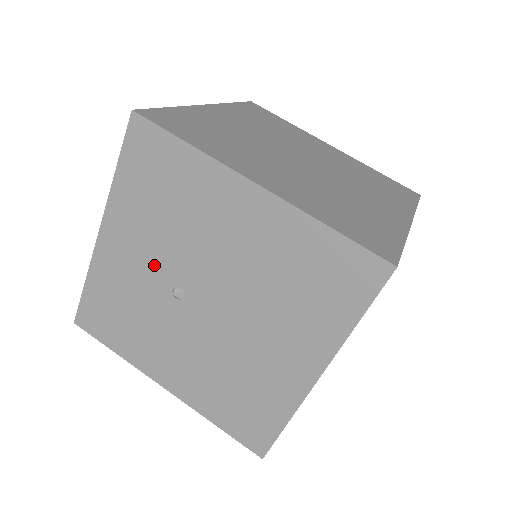
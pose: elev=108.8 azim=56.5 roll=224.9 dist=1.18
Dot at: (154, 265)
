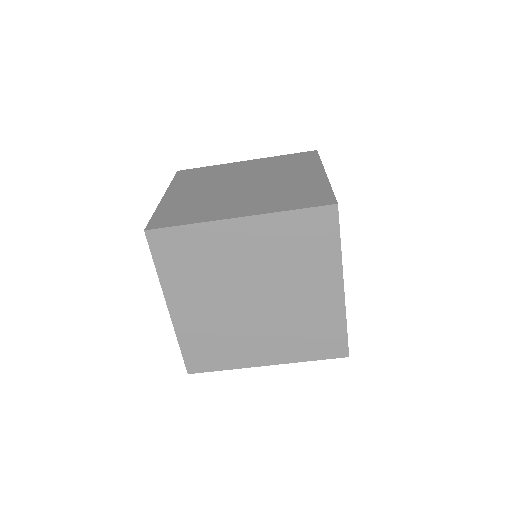
Dot at: occluded
